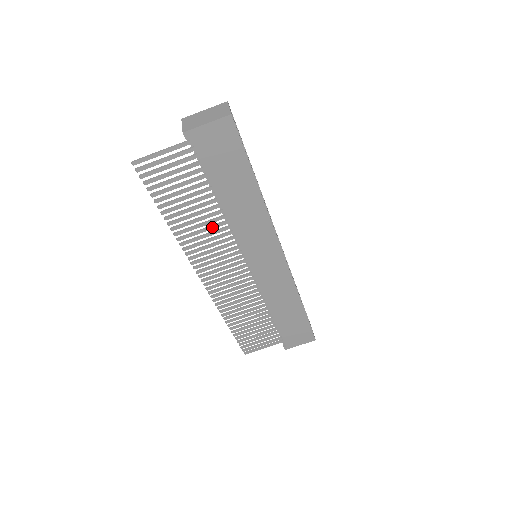
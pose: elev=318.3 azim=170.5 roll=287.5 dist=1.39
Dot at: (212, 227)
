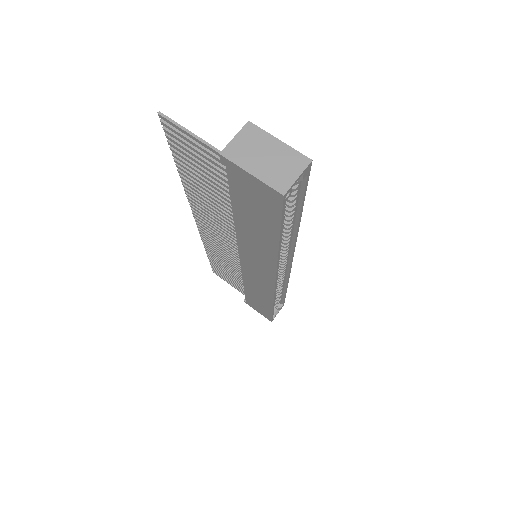
Dot at: (221, 214)
